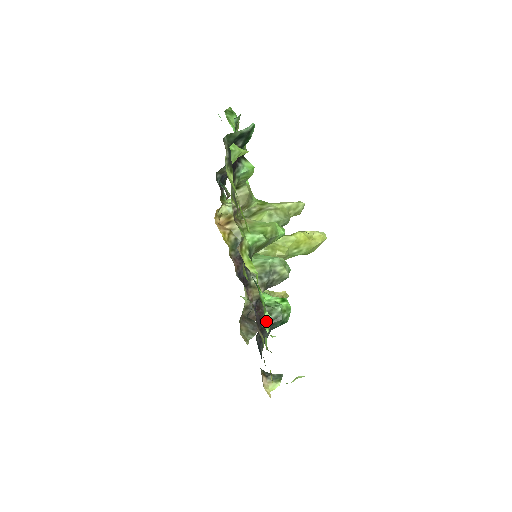
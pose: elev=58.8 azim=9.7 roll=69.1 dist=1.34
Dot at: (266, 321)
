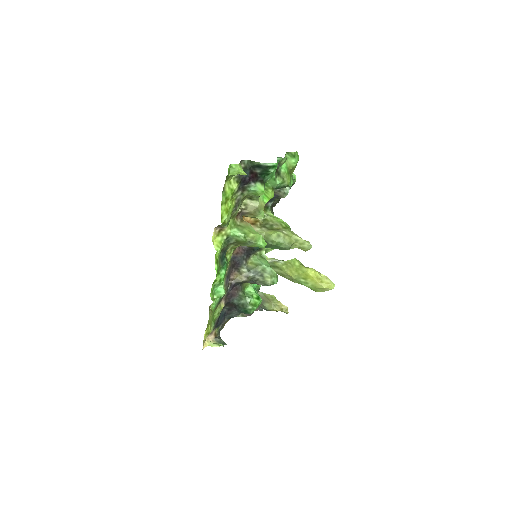
Dot at: (219, 291)
